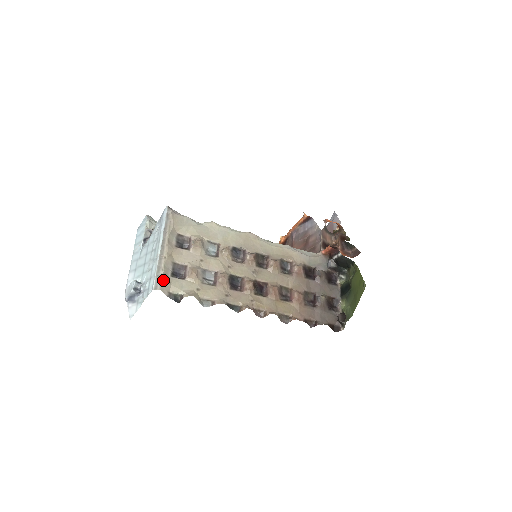
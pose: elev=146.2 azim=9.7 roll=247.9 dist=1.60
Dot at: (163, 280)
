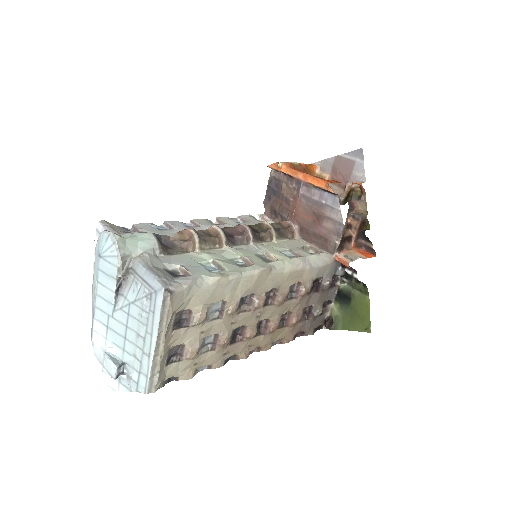
Dot at: (158, 381)
